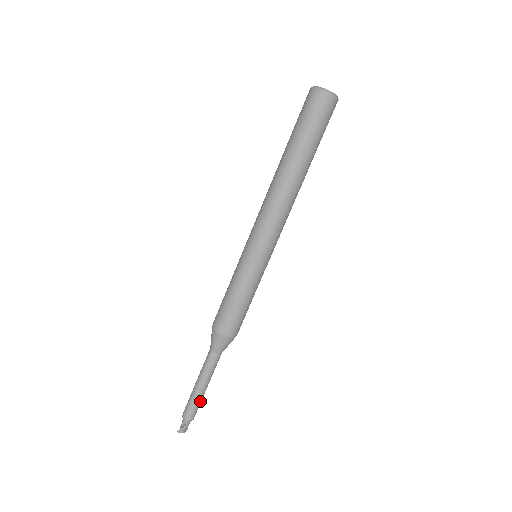
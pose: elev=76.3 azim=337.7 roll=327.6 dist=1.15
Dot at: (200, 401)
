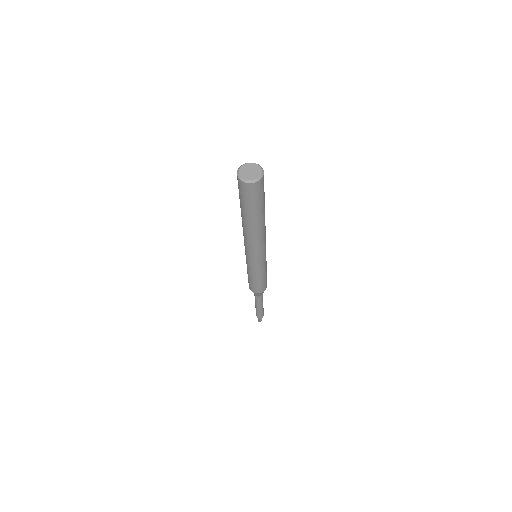
Dot at: (263, 310)
